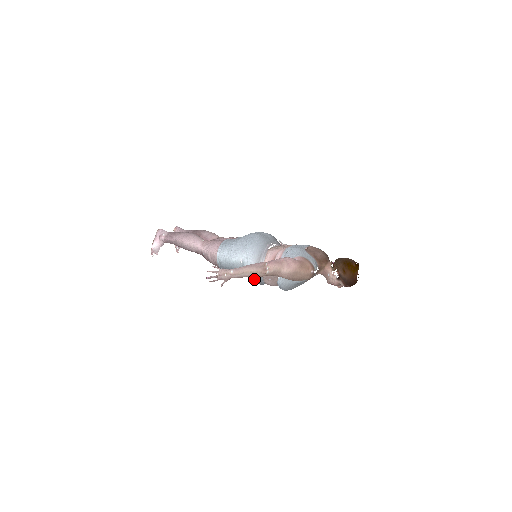
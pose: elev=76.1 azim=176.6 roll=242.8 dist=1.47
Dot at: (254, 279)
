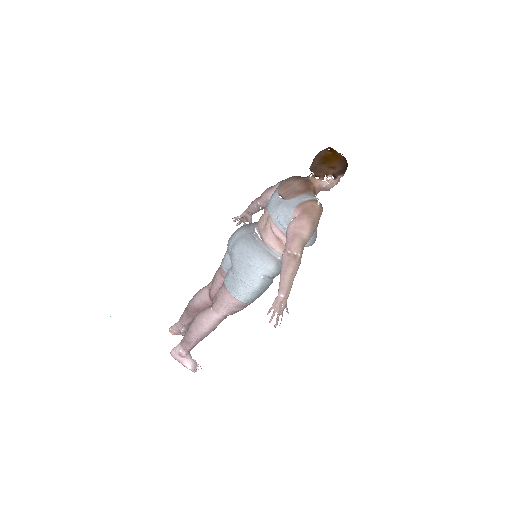
Dot at: occluded
